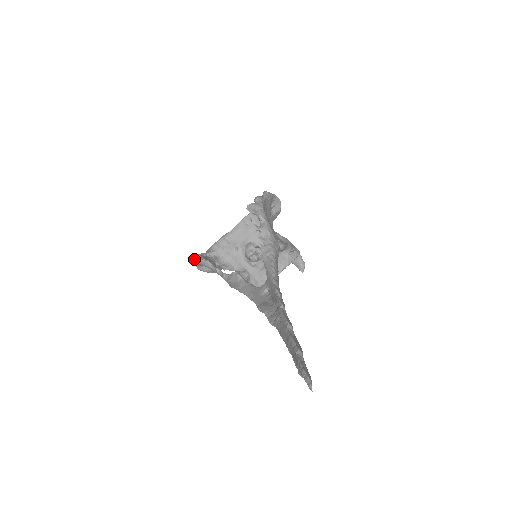
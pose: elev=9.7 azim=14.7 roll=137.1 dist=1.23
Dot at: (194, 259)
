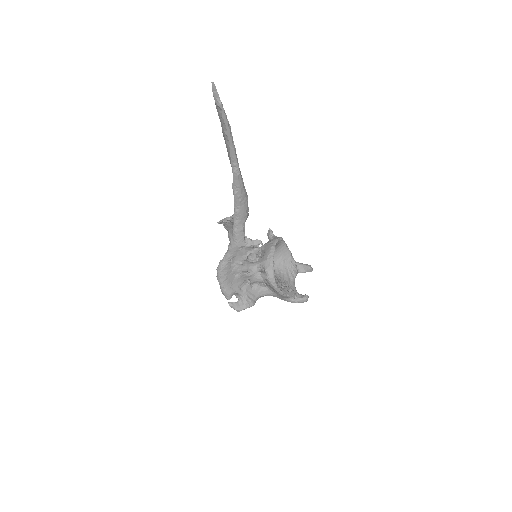
Dot at: (220, 287)
